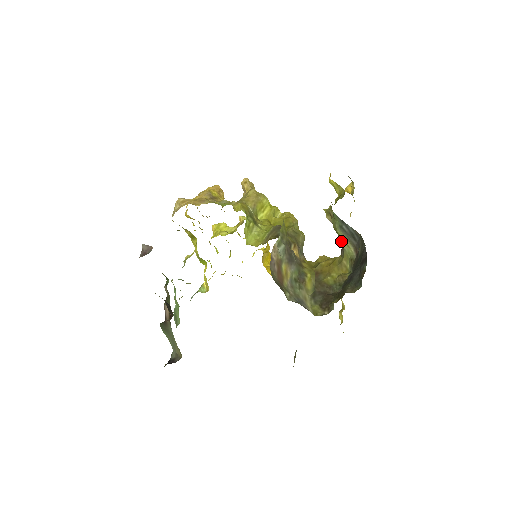
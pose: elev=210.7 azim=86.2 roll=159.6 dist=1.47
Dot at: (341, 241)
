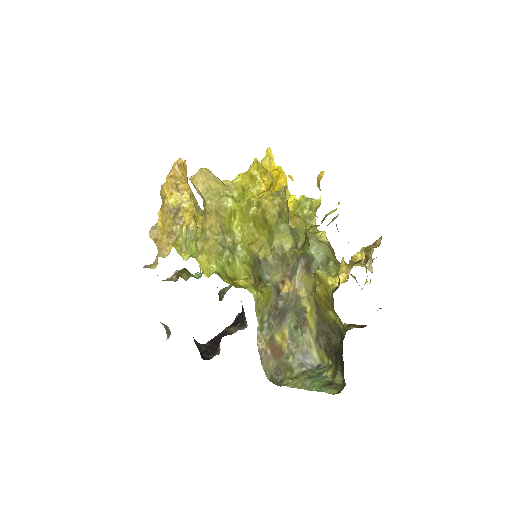
Dot at: occluded
